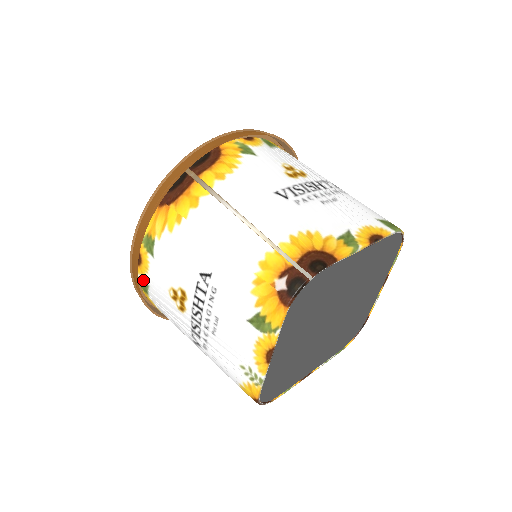
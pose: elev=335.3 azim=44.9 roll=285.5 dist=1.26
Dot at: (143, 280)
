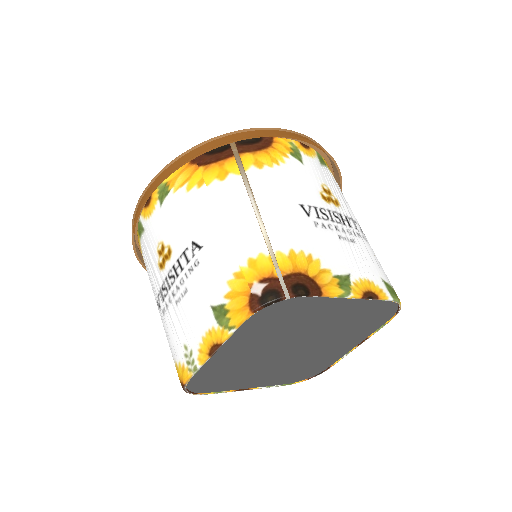
Dot at: (142, 222)
